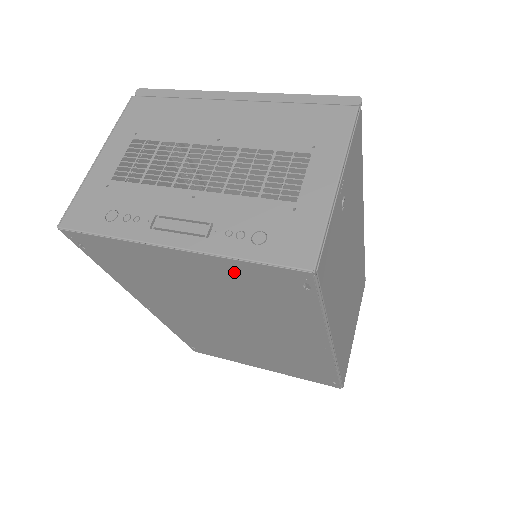
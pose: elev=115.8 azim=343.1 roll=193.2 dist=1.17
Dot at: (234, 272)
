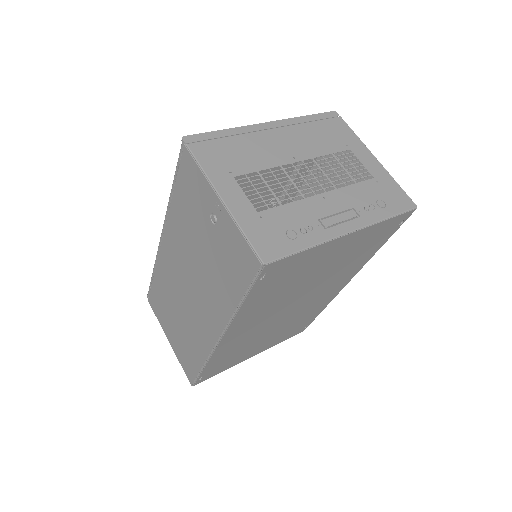
Dot at: (369, 234)
